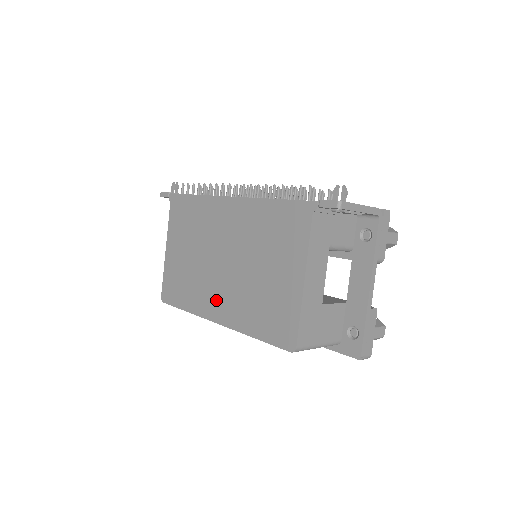
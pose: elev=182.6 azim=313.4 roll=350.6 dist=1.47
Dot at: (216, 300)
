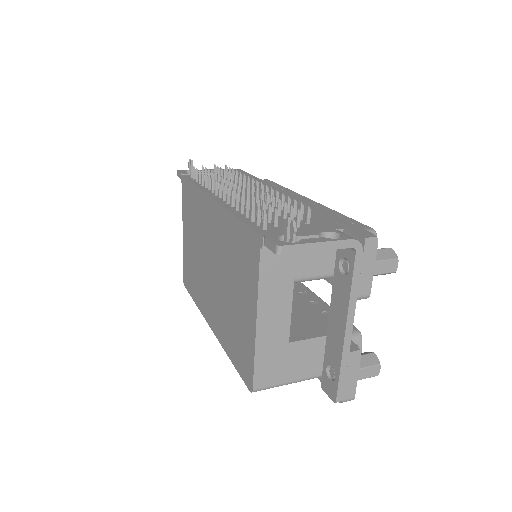
Dot at: (209, 305)
